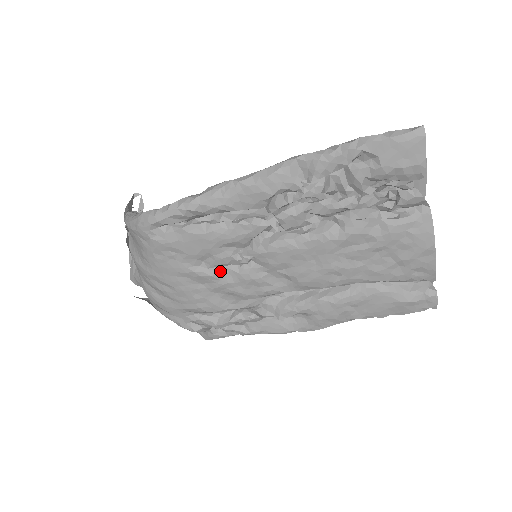
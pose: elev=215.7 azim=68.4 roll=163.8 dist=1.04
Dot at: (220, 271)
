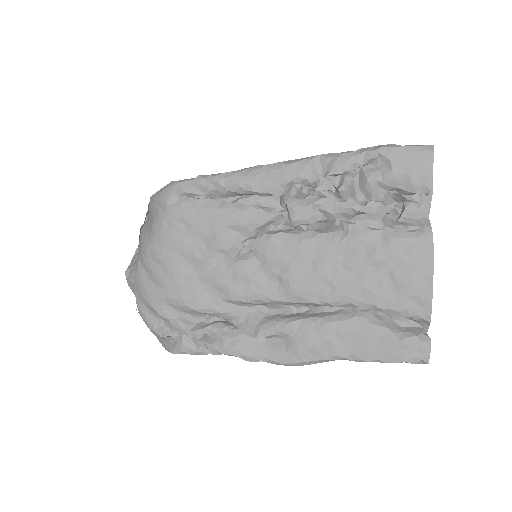
Dot at: (217, 257)
